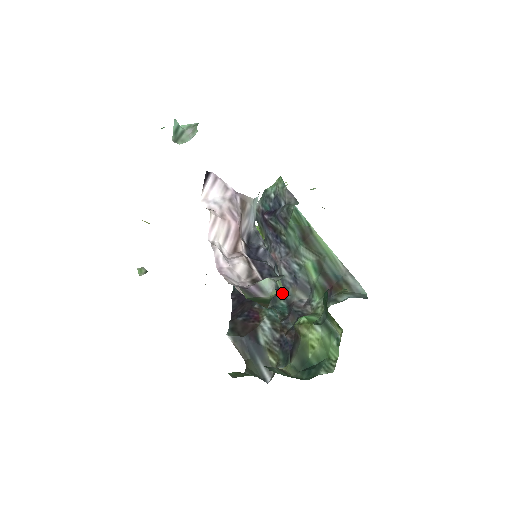
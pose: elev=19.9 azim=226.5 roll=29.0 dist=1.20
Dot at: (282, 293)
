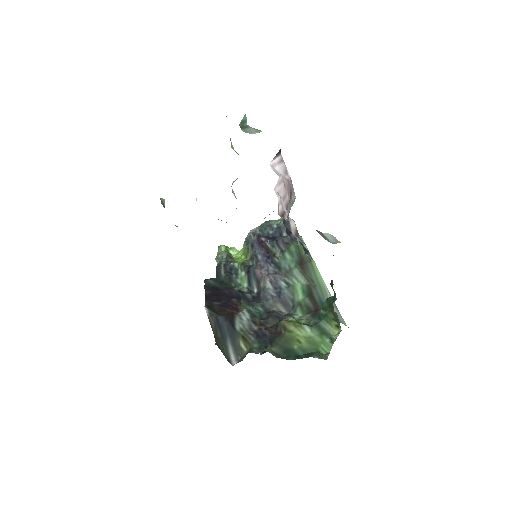
Dot at: (261, 301)
